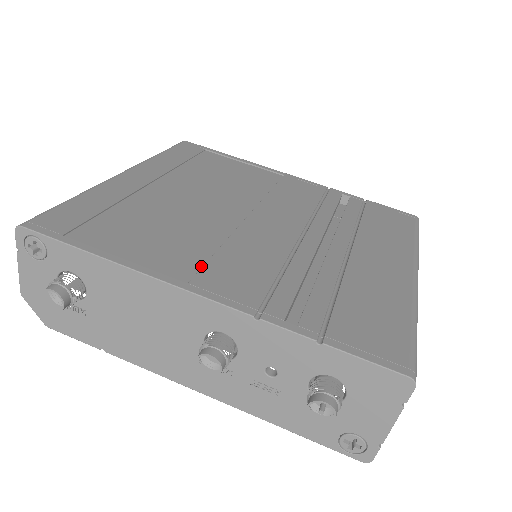
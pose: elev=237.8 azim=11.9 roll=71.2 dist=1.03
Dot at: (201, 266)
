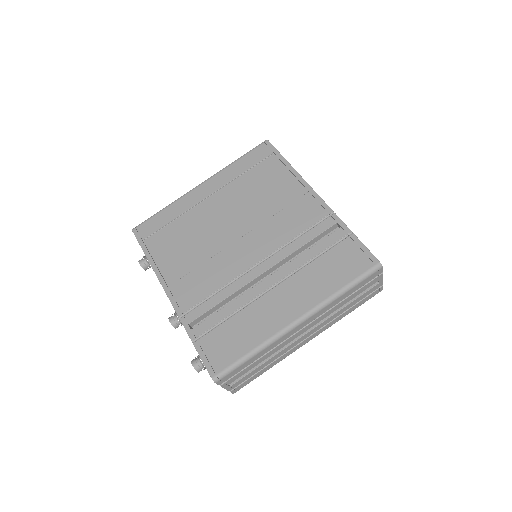
Dot at: (183, 276)
